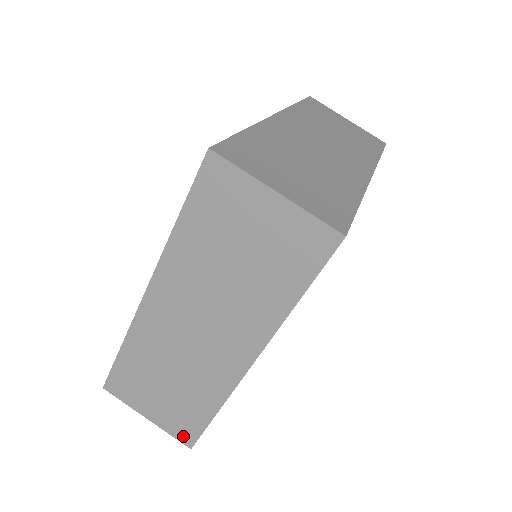
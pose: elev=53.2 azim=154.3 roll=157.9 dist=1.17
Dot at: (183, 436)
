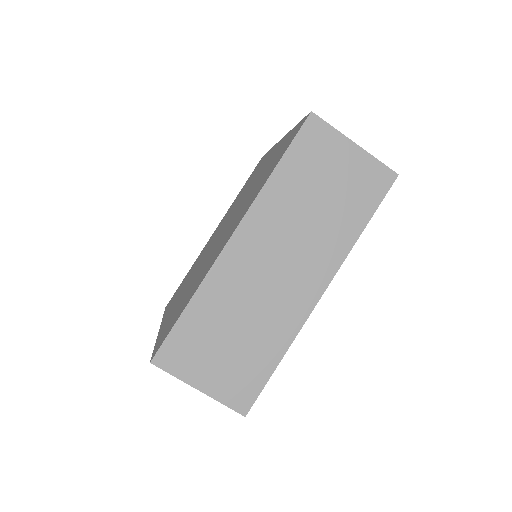
Dot at: occluded
